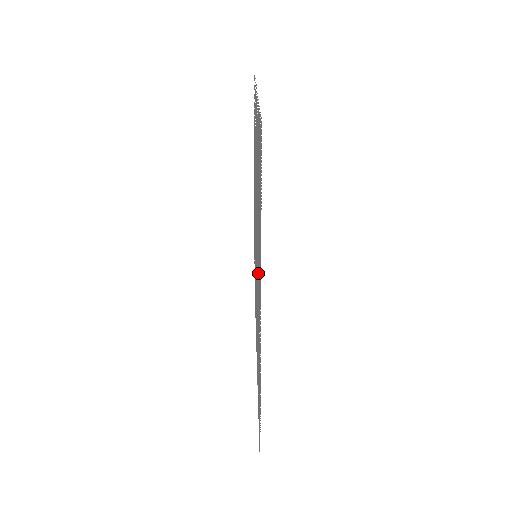
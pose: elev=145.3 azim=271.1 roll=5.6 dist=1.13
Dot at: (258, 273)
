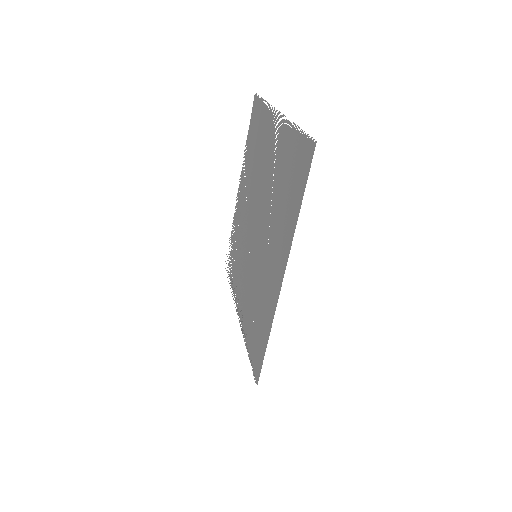
Dot at: (265, 163)
